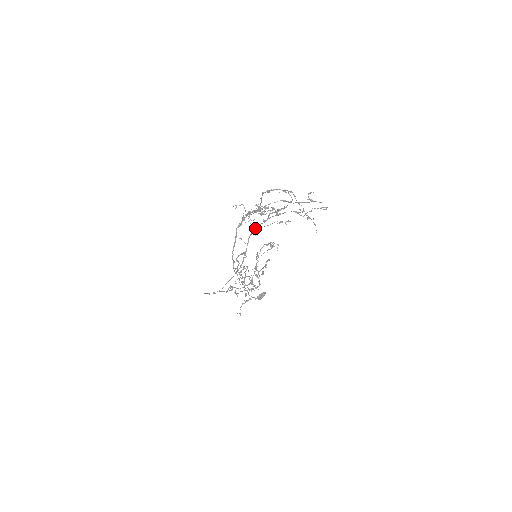
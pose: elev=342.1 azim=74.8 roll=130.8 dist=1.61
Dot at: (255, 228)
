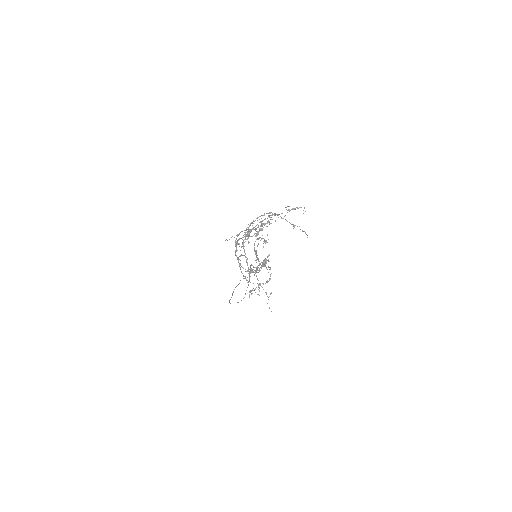
Dot at: (245, 237)
